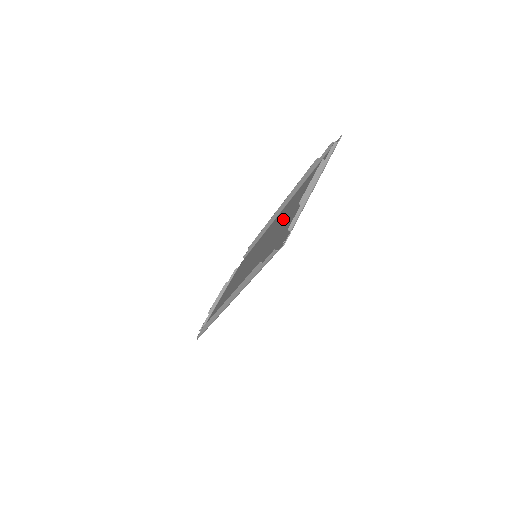
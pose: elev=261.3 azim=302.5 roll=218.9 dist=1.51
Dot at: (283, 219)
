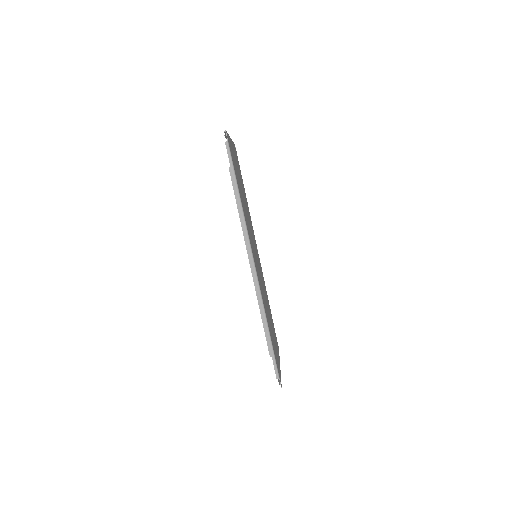
Dot at: occluded
